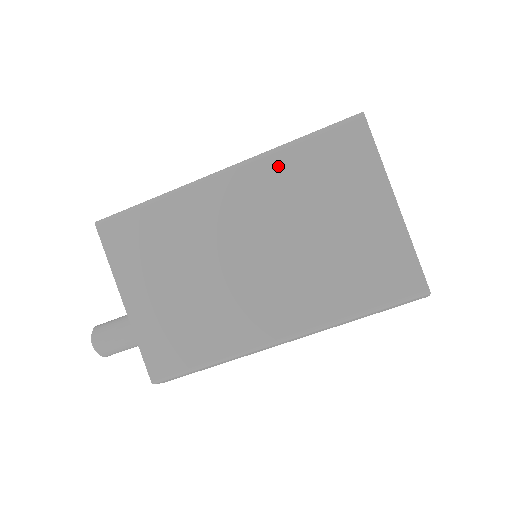
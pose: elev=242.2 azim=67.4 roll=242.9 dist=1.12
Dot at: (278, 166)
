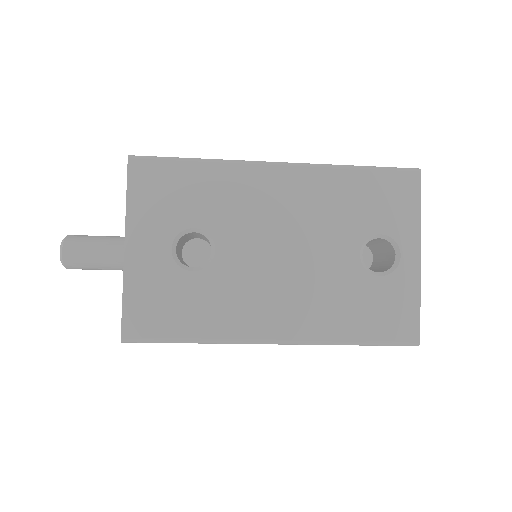
Dot at: occluded
